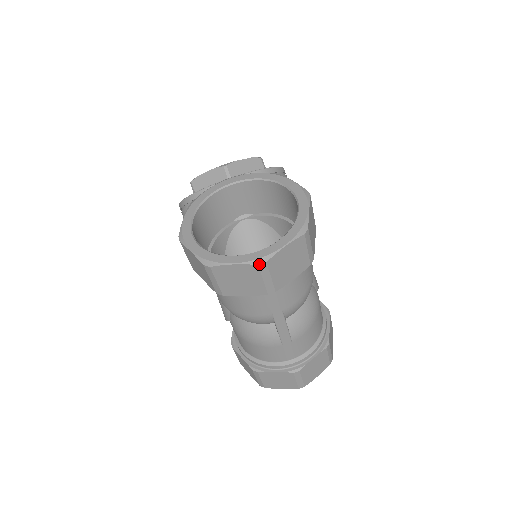
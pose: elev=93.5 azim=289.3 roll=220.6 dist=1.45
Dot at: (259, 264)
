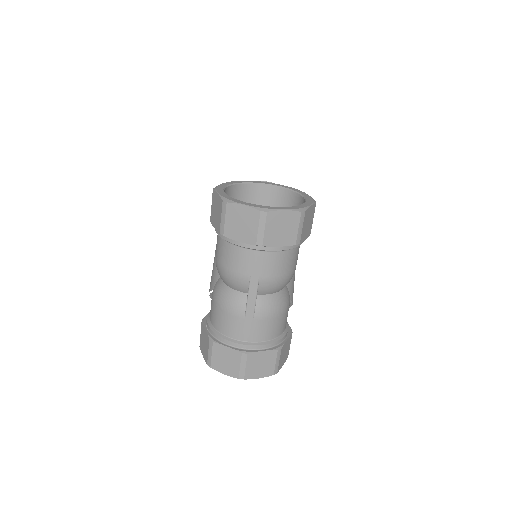
Dot at: (261, 211)
